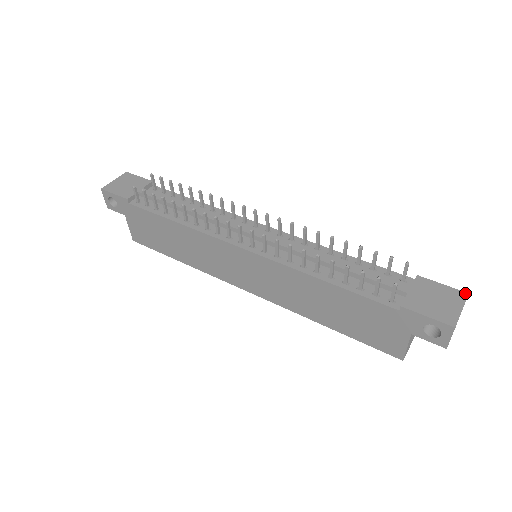
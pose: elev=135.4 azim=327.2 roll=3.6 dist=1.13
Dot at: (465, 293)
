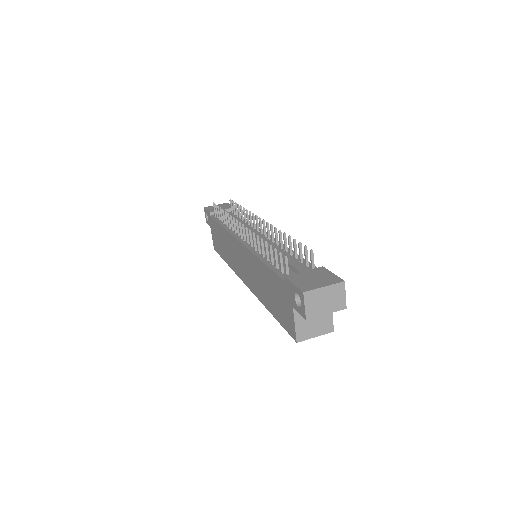
Dot at: (342, 280)
